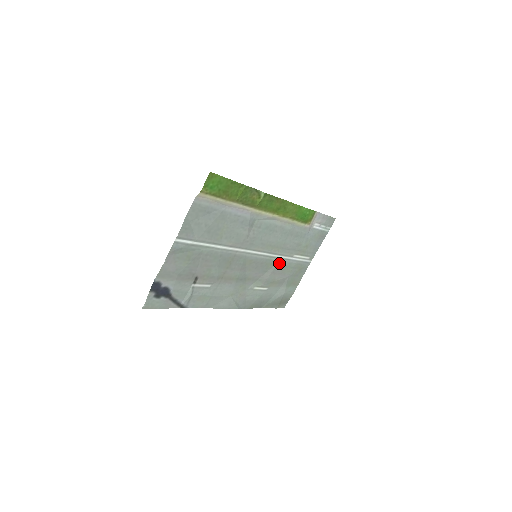
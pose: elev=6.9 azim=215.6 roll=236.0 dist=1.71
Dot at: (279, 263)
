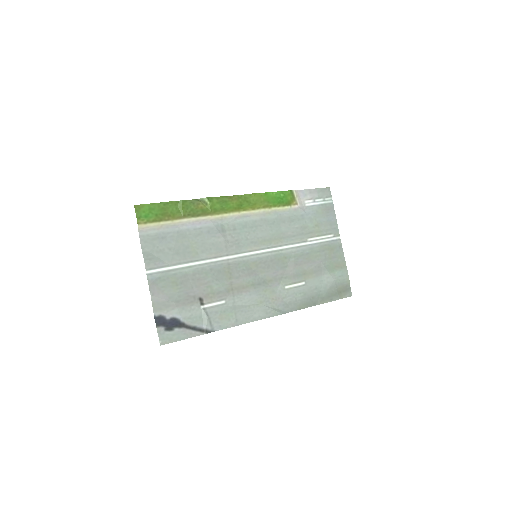
Dot at: (295, 253)
